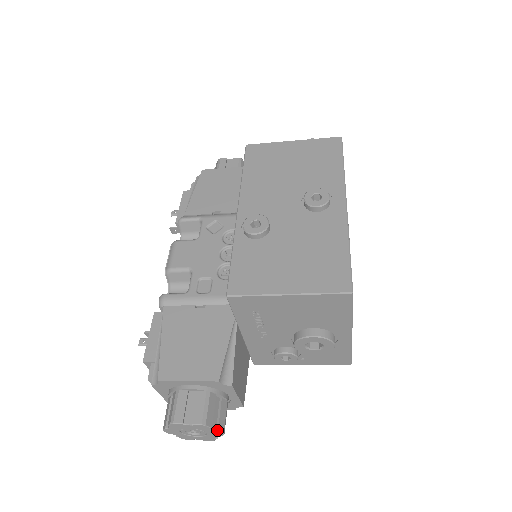
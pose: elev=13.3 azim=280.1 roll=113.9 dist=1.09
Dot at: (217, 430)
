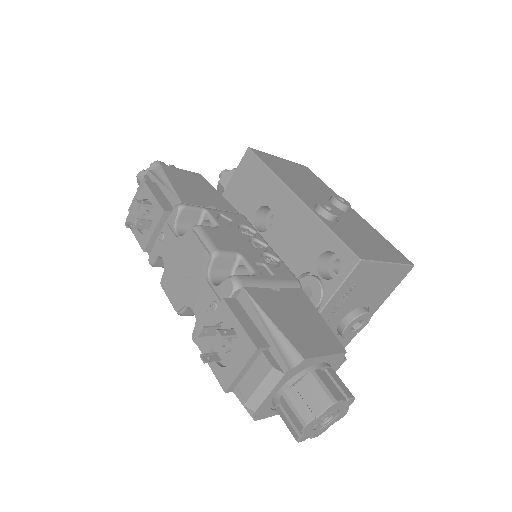
Dot at: (348, 408)
